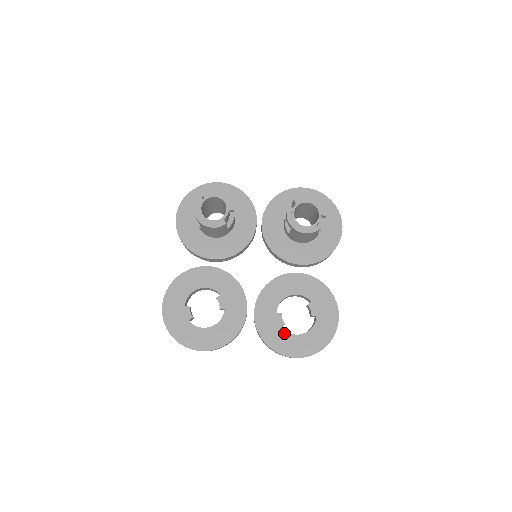
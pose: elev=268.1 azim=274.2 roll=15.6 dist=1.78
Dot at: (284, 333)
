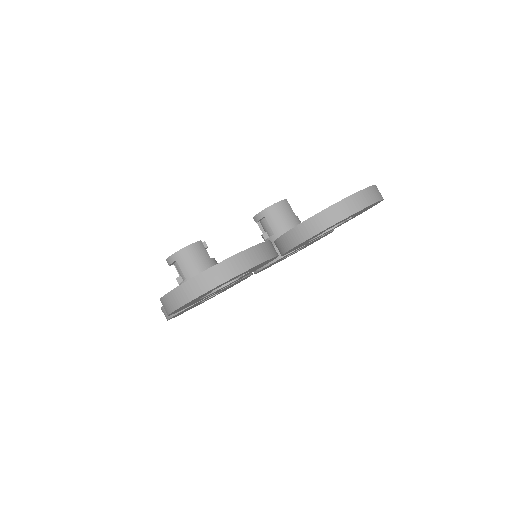
Dot at: occluded
